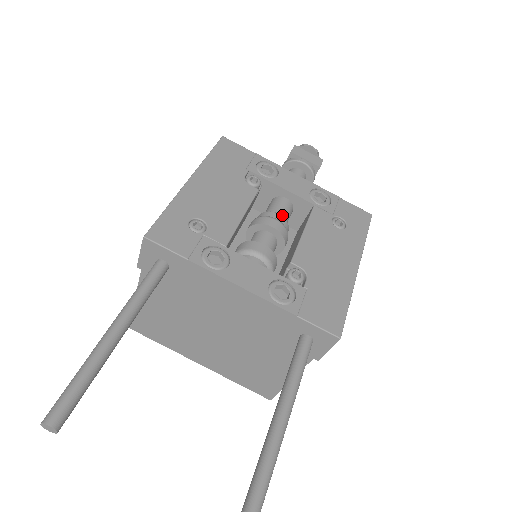
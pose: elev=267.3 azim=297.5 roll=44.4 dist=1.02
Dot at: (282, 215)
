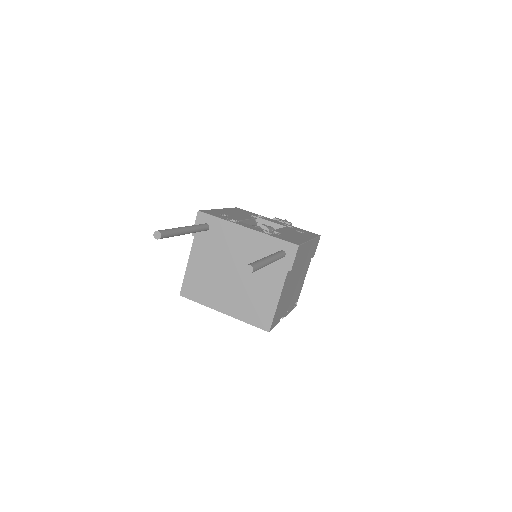
Dot at: occluded
